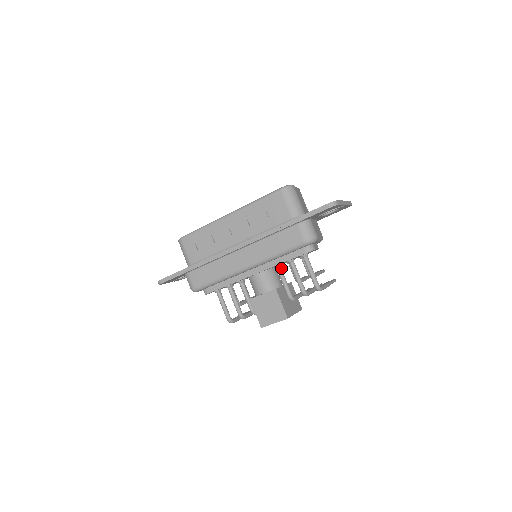
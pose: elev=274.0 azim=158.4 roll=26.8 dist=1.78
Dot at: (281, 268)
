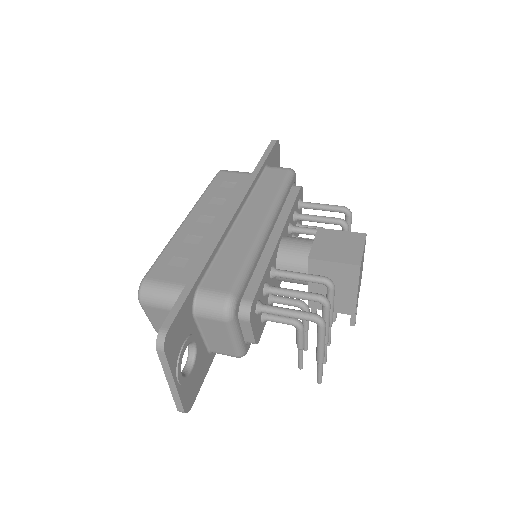
Dot at: (295, 228)
